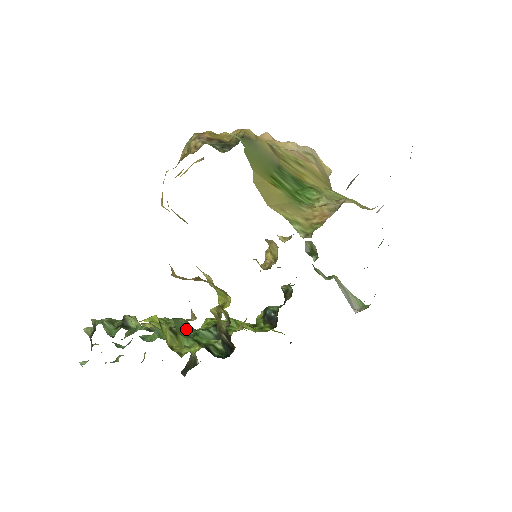
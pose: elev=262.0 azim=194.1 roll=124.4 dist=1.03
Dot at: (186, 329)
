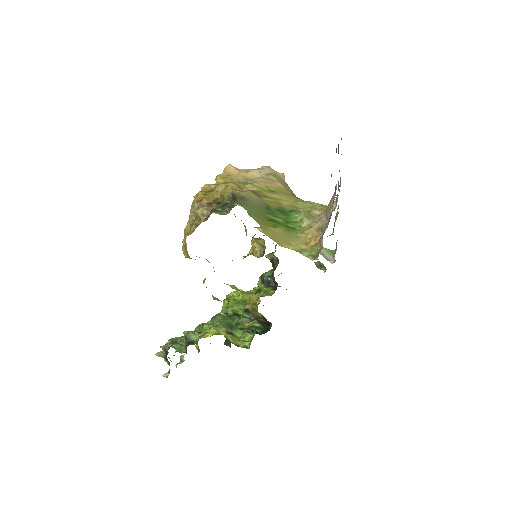
Dot at: (228, 323)
